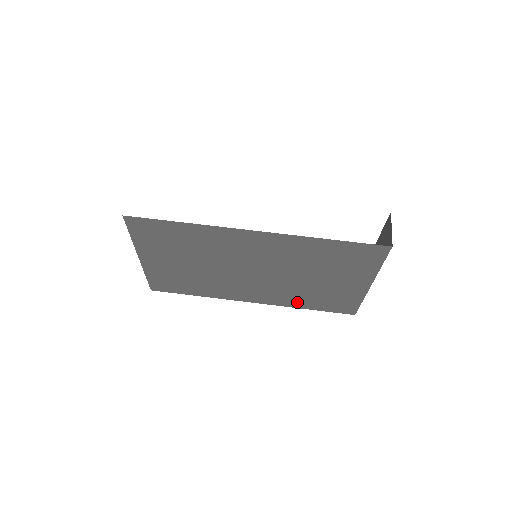
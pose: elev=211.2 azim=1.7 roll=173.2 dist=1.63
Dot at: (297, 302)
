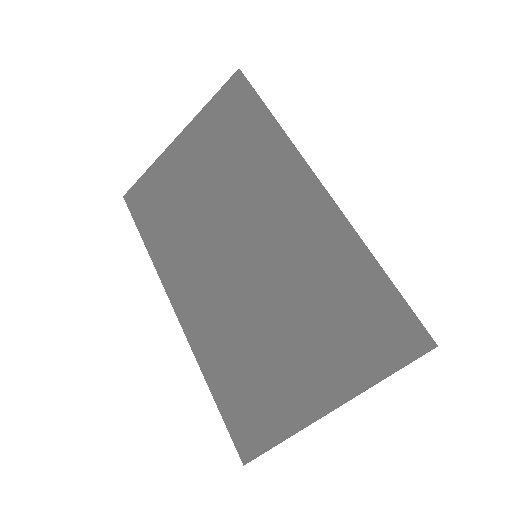
Dot at: (216, 360)
